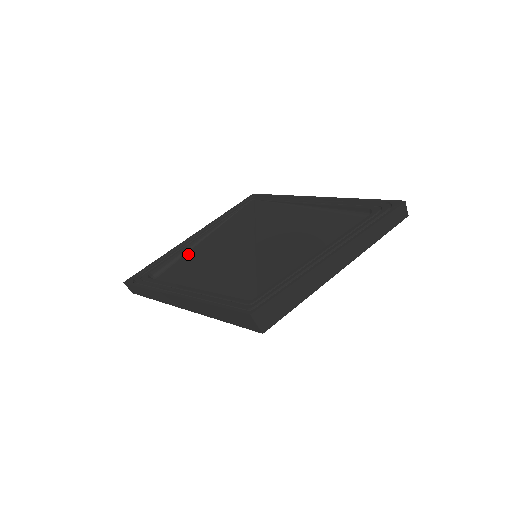
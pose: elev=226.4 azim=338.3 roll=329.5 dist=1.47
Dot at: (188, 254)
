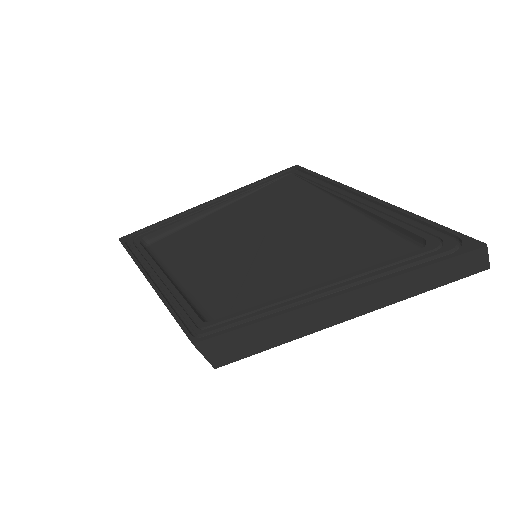
Dot at: (192, 225)
